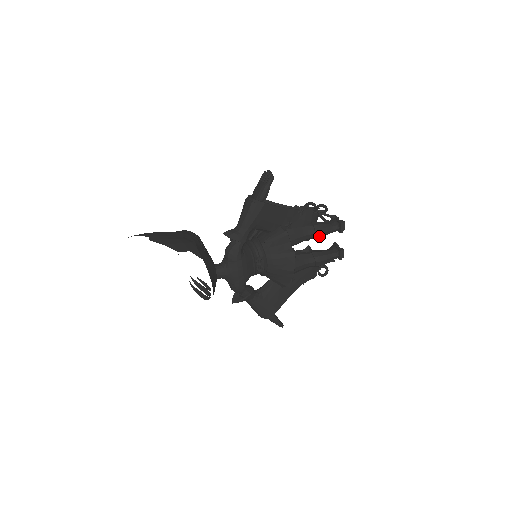
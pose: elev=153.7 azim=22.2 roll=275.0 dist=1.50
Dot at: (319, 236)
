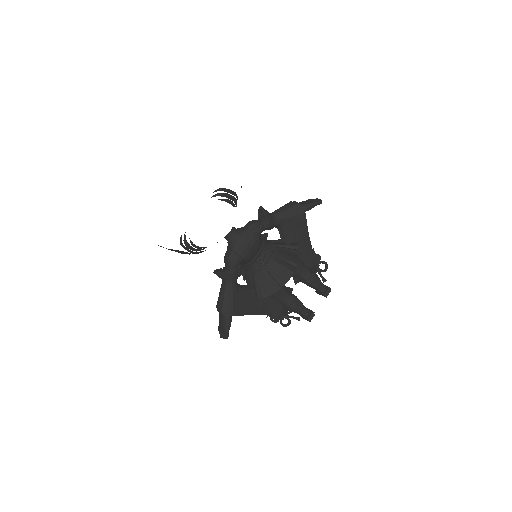
Dot at: (311, 282)
